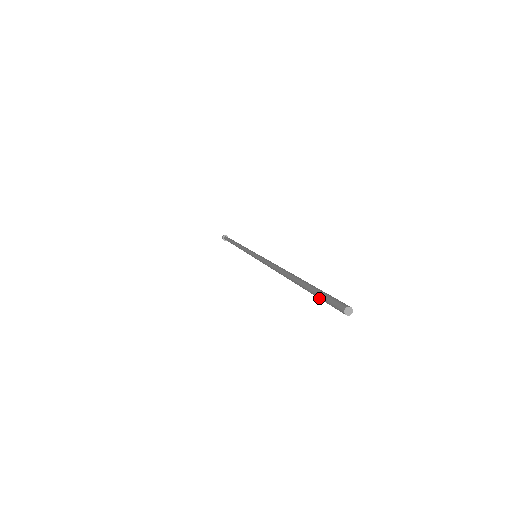
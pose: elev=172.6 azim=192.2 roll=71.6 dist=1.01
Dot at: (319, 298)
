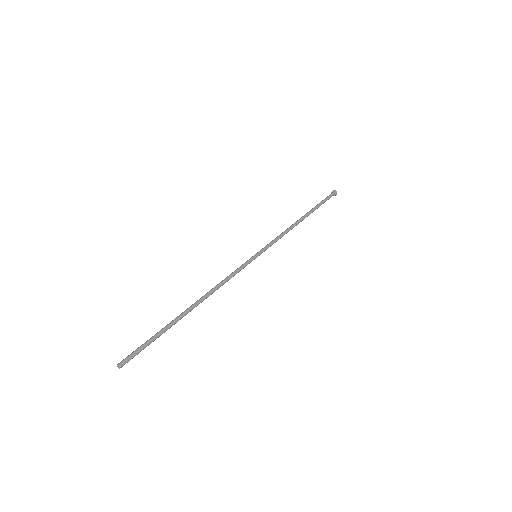
Dot at: (147, 342)
